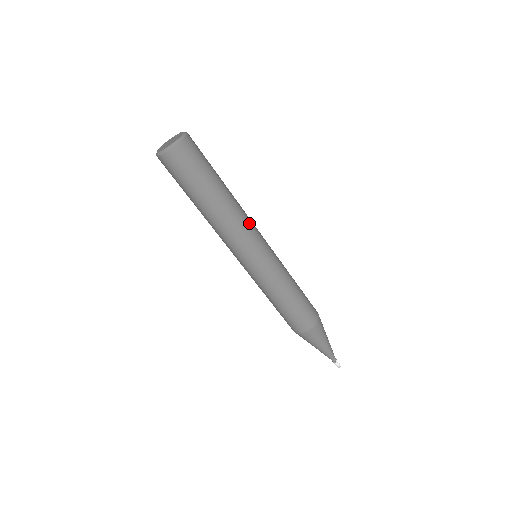
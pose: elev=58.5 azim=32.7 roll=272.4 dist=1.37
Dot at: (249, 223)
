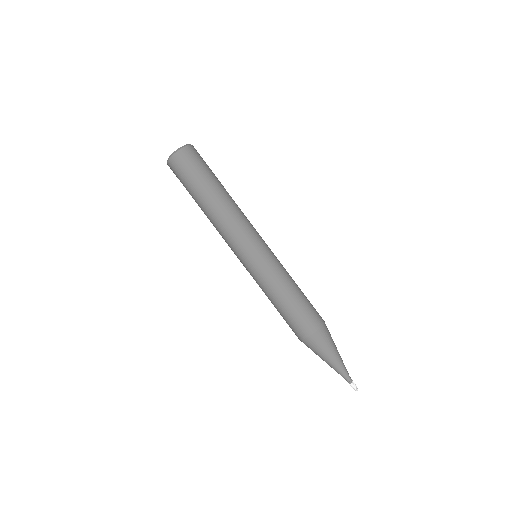
Dot at: (246, 220)
